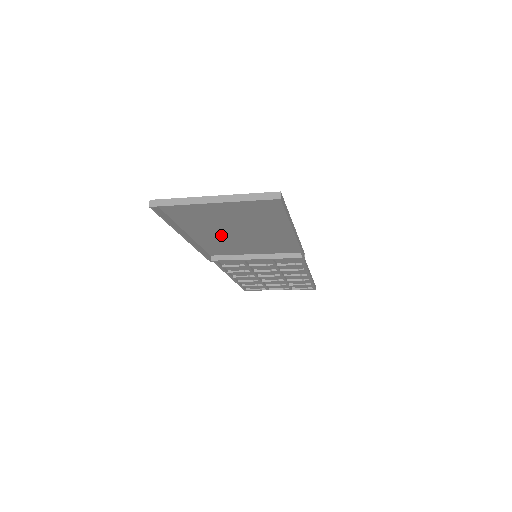
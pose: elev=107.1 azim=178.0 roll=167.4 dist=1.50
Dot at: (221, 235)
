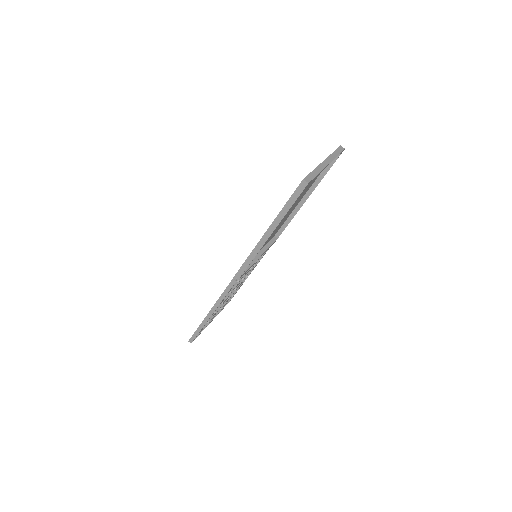
Dot at: occluded
